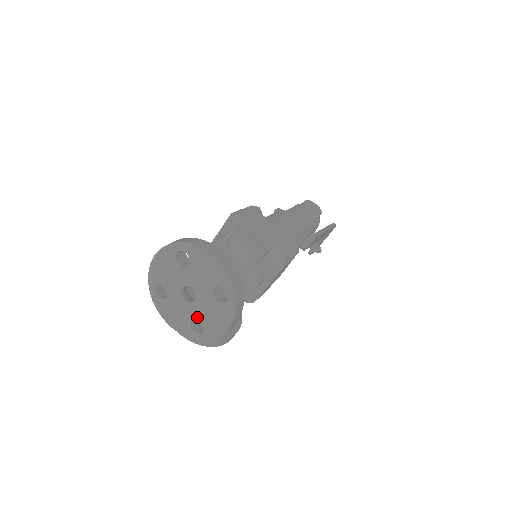
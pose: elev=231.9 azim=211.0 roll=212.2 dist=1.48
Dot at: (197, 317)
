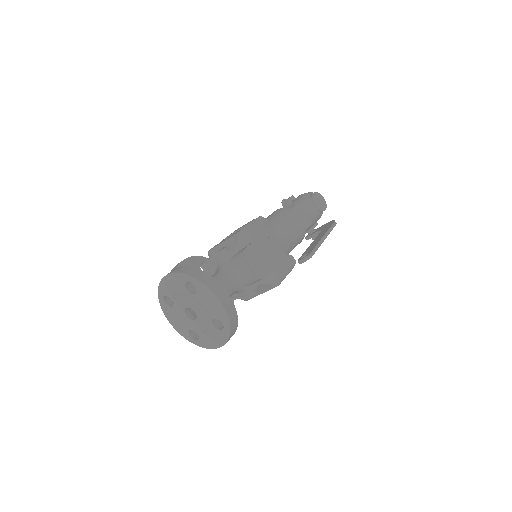
Dot at: (195, 331)
